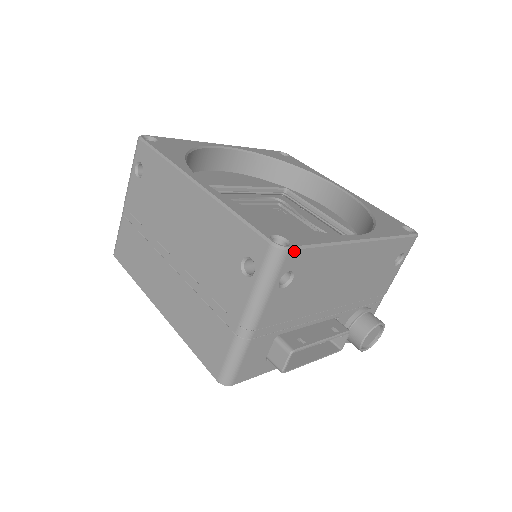
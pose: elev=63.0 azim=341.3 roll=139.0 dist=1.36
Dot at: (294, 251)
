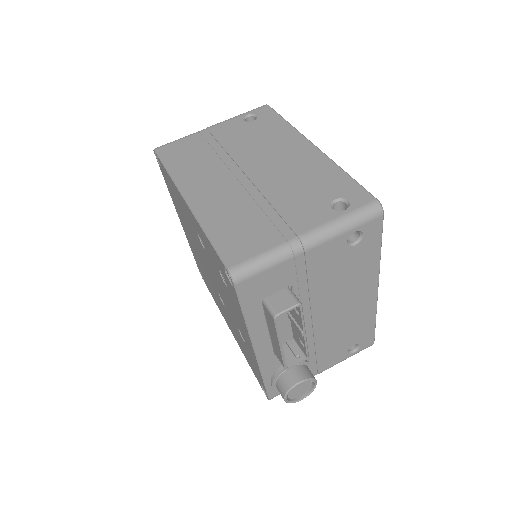
Dot at: (381, 222)
